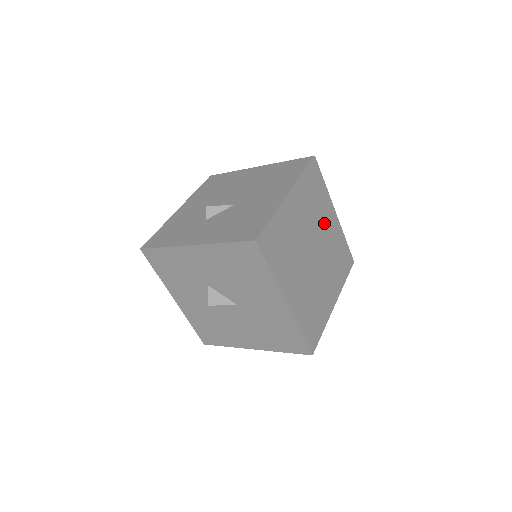
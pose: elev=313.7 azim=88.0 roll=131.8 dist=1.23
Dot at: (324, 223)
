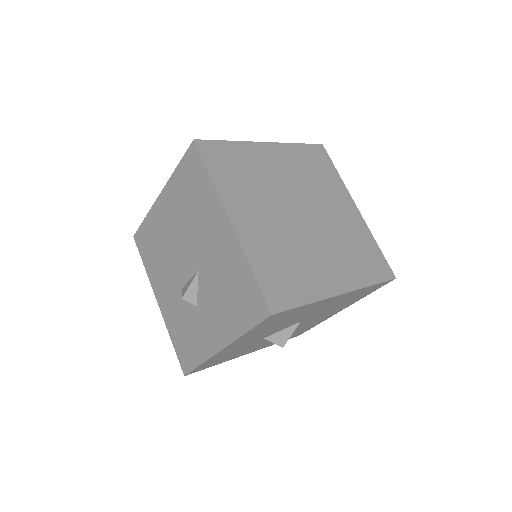
Dot at: (273, 173)
